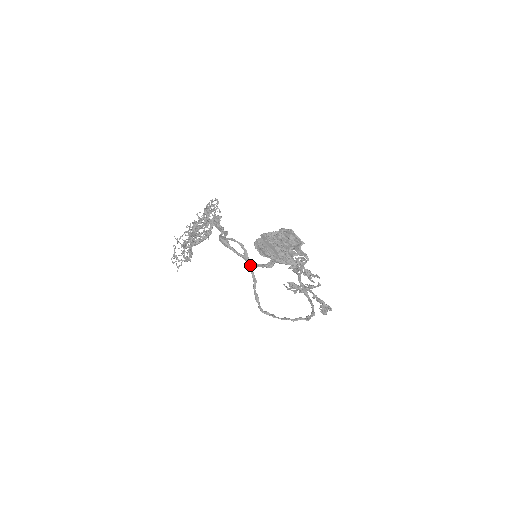
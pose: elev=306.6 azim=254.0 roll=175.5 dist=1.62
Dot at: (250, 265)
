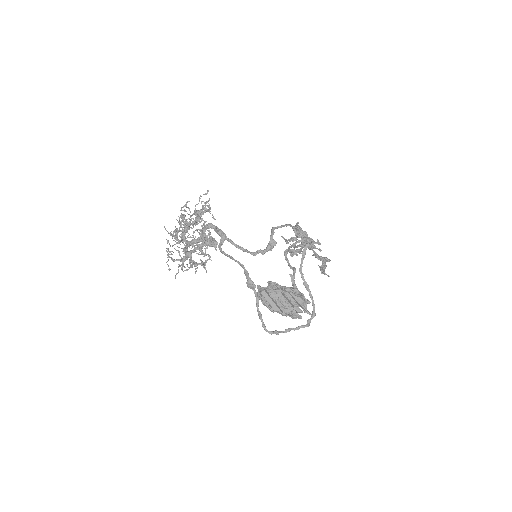
Dot at: (252, 286)
